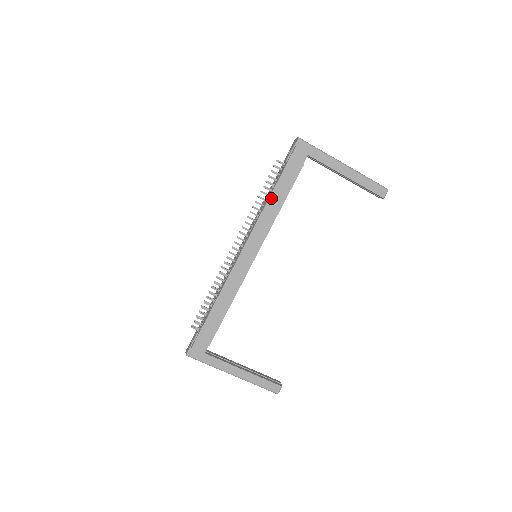
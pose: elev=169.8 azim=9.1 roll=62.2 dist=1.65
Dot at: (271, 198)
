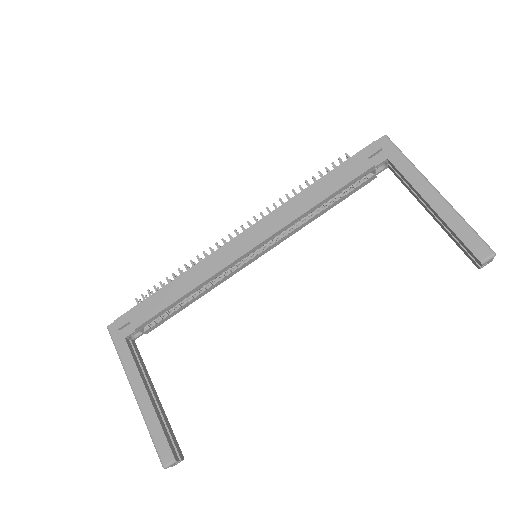
Dot at: (310, 188)
